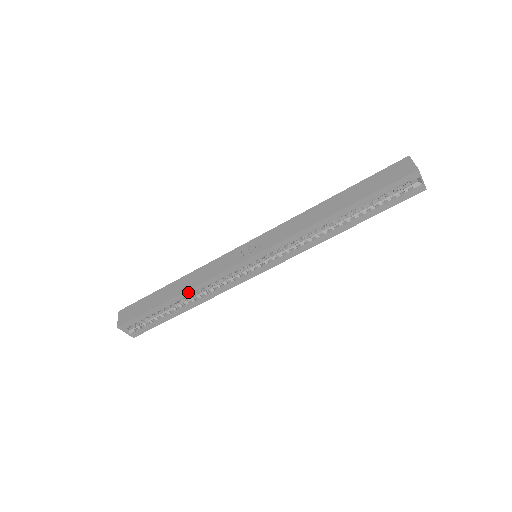
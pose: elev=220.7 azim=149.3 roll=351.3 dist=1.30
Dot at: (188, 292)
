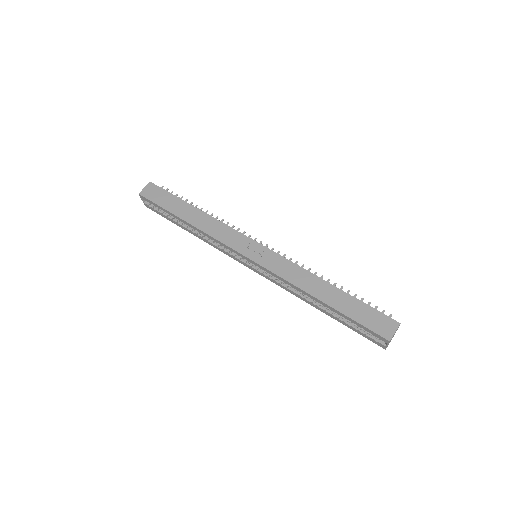
Dot at: (196, 228)
